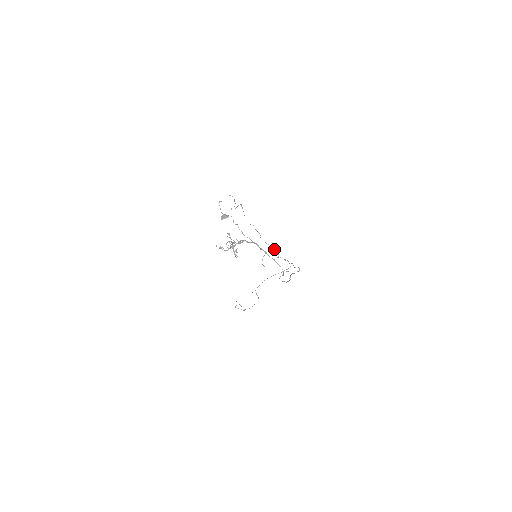
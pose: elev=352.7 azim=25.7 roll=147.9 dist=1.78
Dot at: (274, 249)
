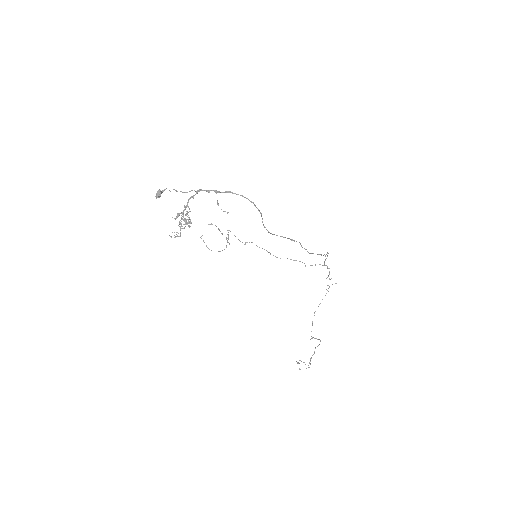
Dot at: occluded
